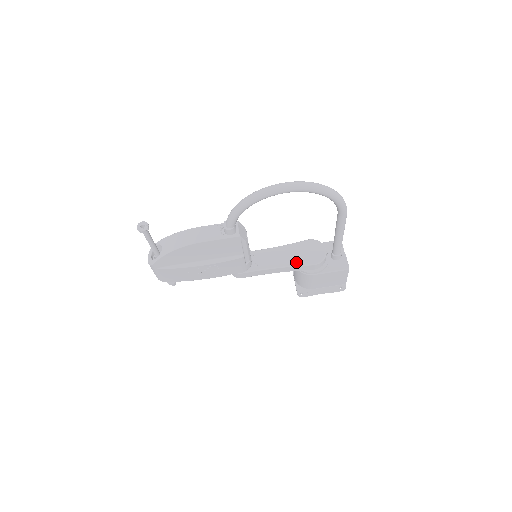
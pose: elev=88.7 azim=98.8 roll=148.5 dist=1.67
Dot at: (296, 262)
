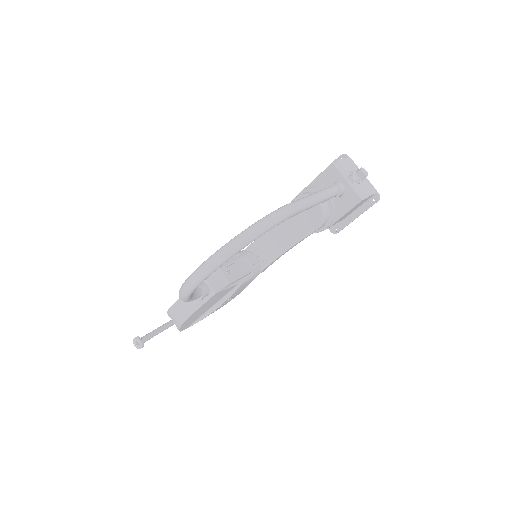
Dot at: (298, 236)
